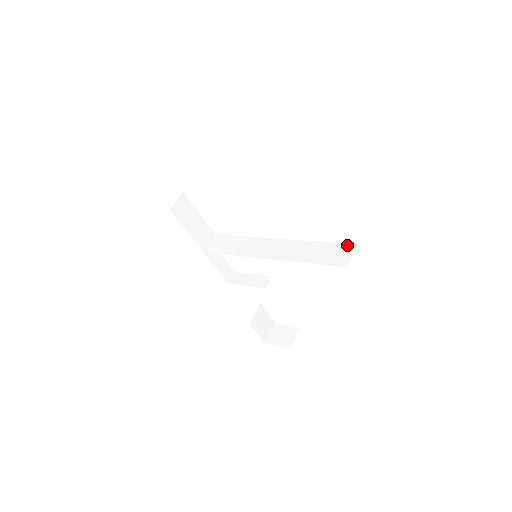
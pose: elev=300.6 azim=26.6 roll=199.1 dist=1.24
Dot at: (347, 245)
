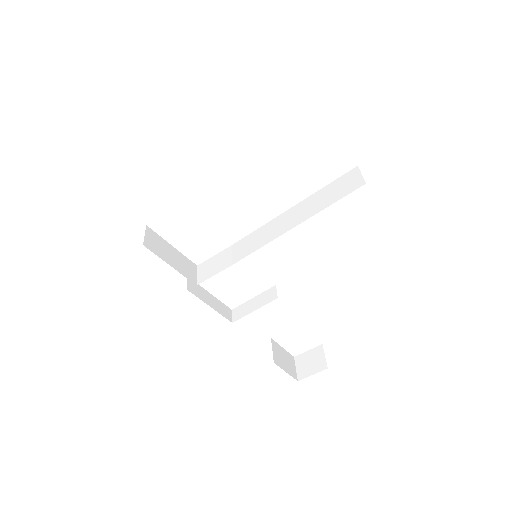
Dot at: (348, 173)
